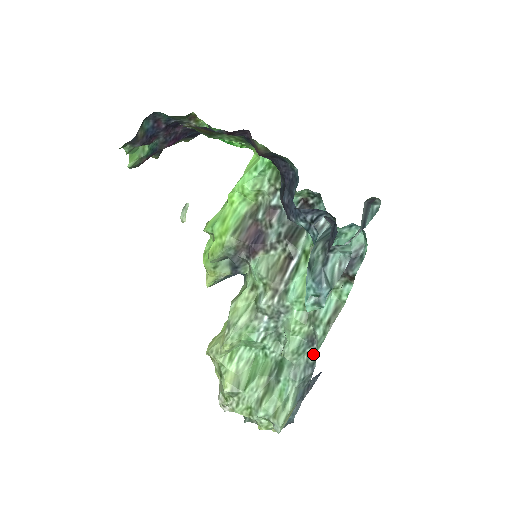
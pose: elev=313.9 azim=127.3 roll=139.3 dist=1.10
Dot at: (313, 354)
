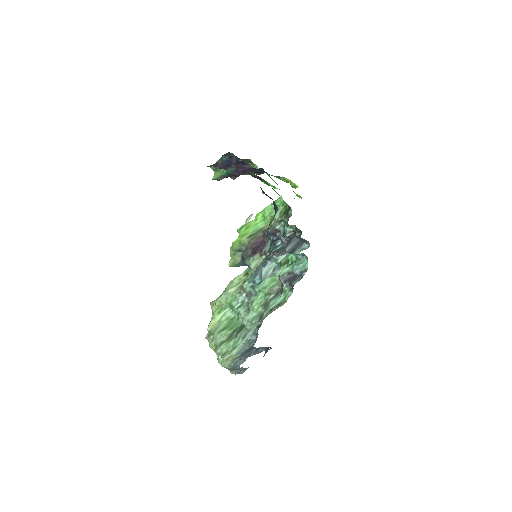
Dot at: (259, 327)
